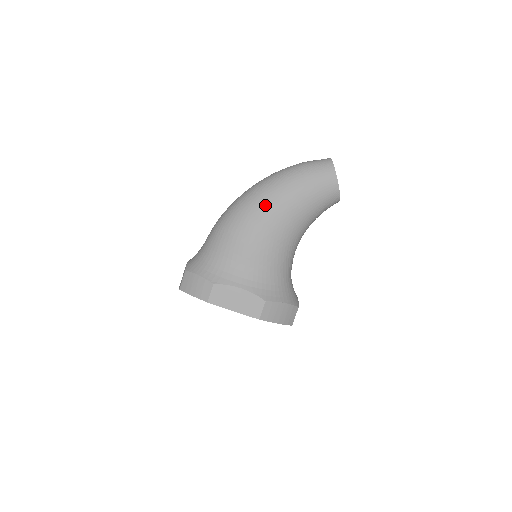
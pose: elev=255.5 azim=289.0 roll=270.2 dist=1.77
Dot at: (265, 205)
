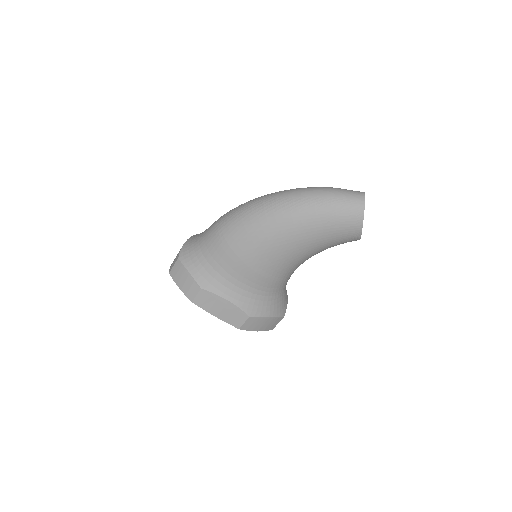
Dot at: (274, 231)
